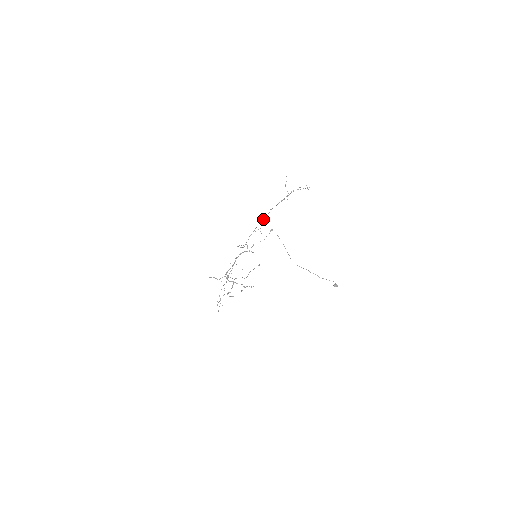
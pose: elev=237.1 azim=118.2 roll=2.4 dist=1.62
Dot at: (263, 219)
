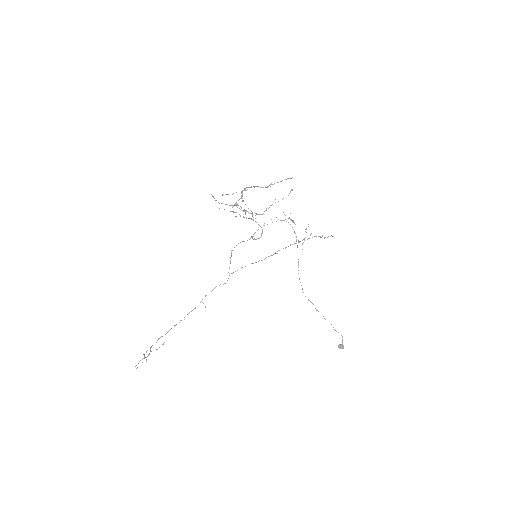
Dot at: (265, 258)
